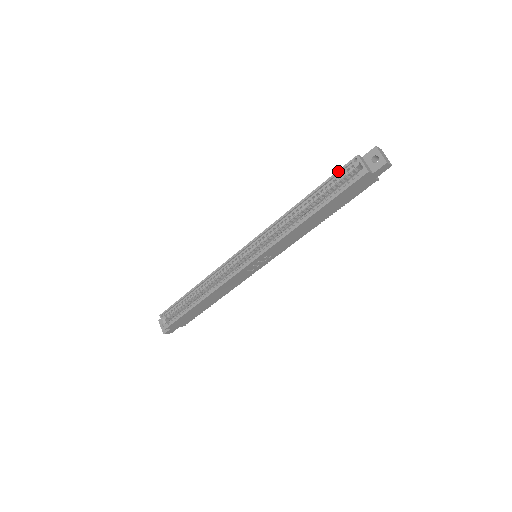
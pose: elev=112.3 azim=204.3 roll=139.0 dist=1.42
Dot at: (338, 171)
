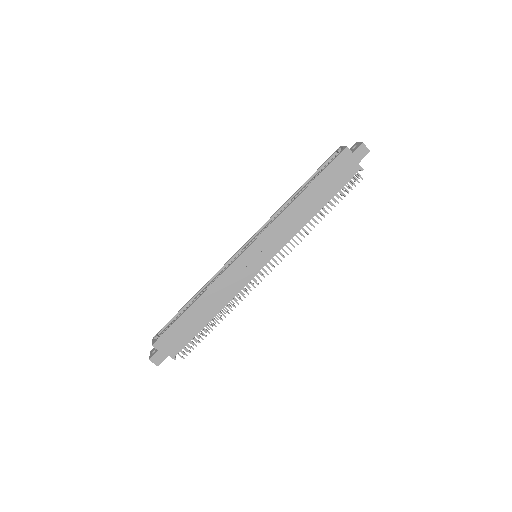
Dot at: (326, 161)
